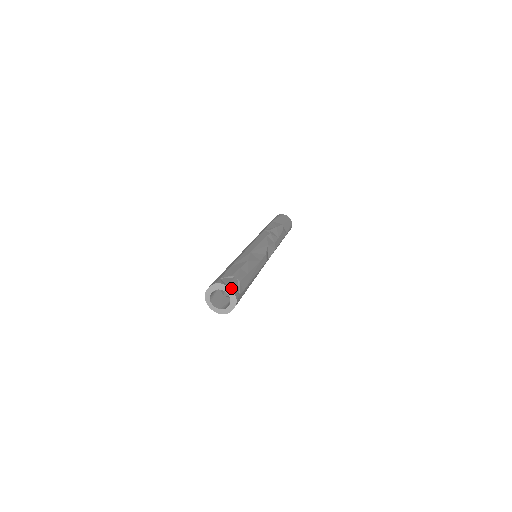
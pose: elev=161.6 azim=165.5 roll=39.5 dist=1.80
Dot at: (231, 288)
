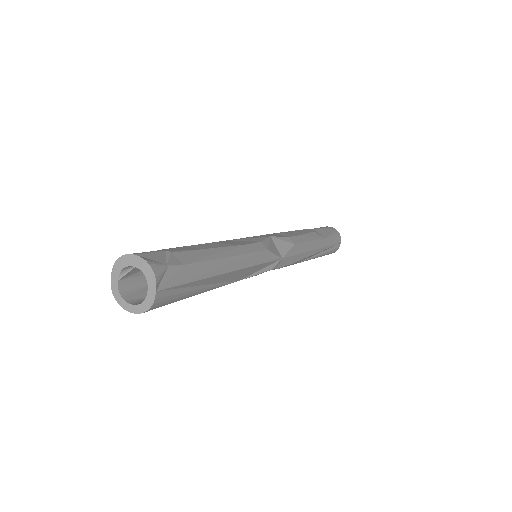
Dot at: (139, 256)
